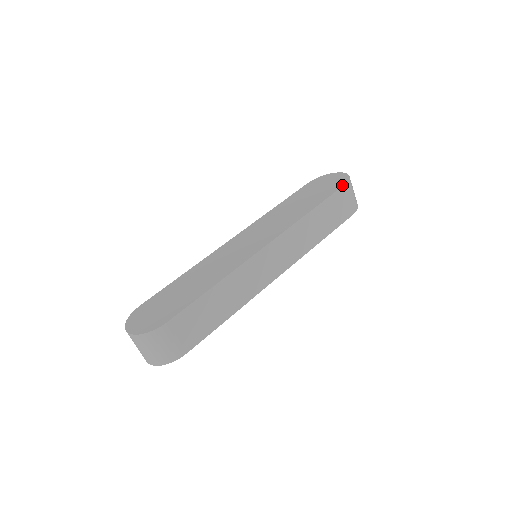
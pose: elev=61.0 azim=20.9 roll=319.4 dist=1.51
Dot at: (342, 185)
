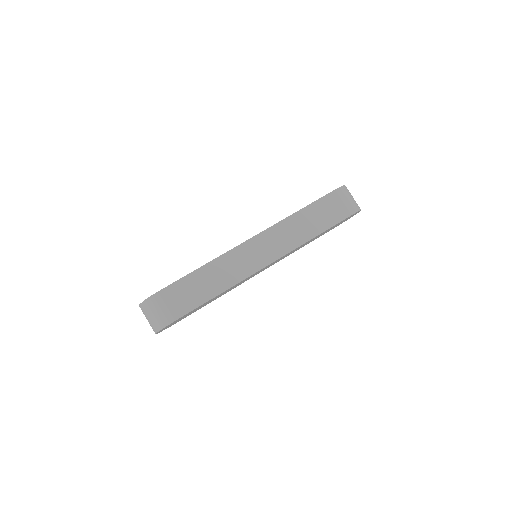
Dot at: (332, 191)
